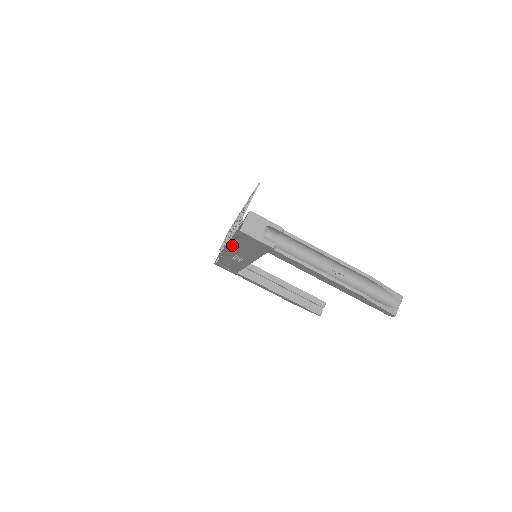
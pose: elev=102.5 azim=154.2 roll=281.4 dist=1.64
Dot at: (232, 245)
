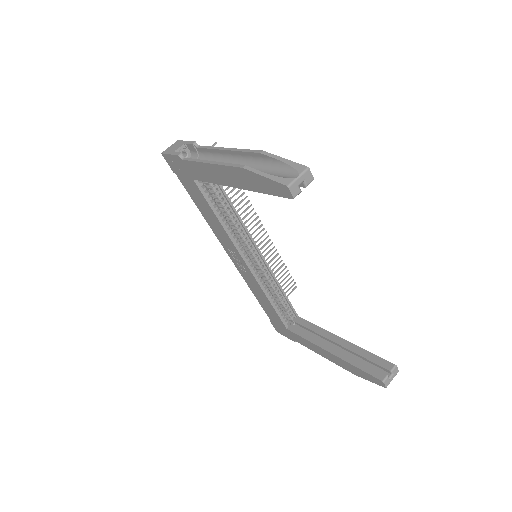
Dot at: (203, 216)
